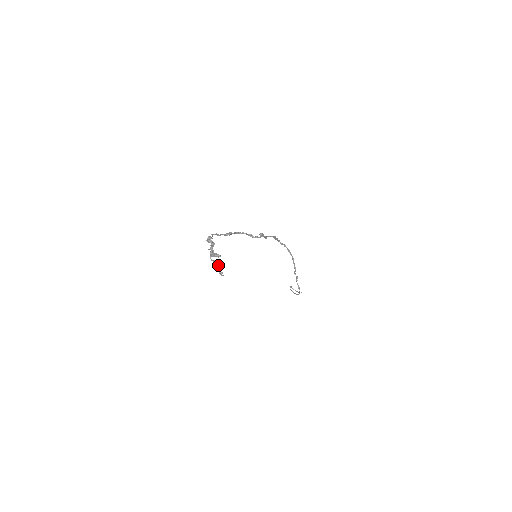
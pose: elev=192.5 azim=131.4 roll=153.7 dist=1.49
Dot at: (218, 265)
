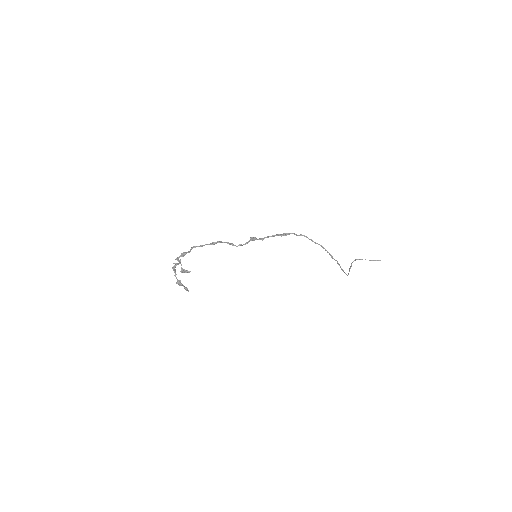
Dot at: (179, 284)
